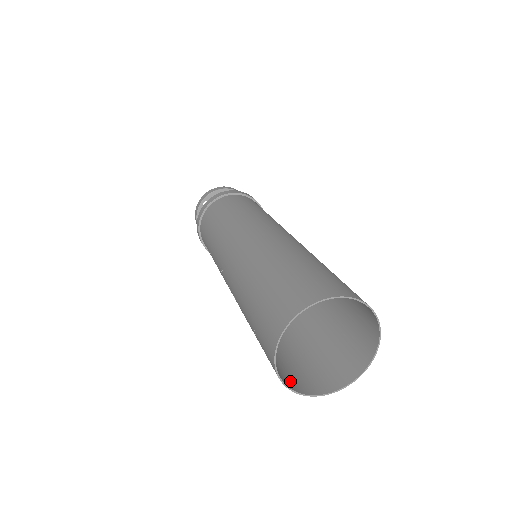
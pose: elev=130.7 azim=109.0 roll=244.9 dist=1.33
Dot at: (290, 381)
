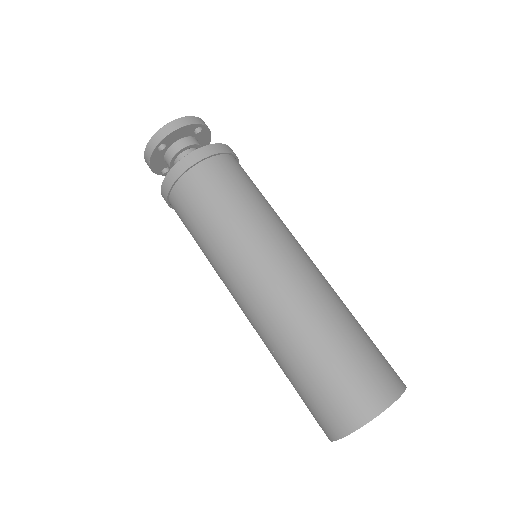
Dot at: occluded
